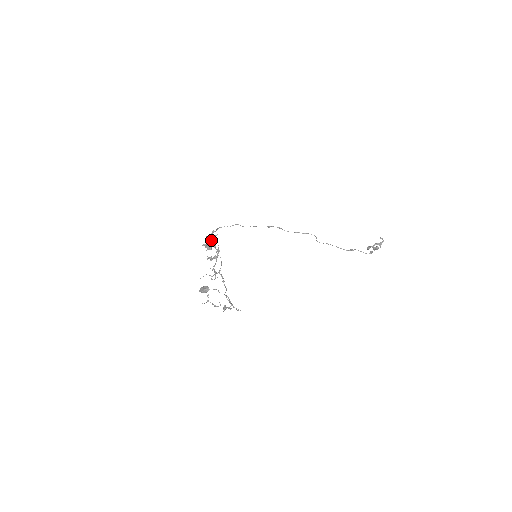
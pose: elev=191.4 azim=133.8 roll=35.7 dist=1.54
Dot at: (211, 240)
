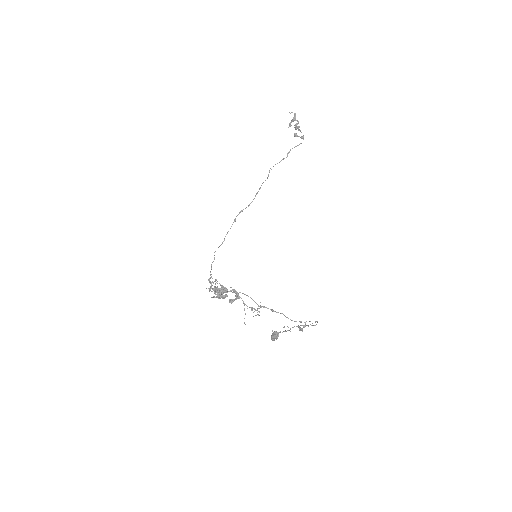
Dot at: (220, 290)
